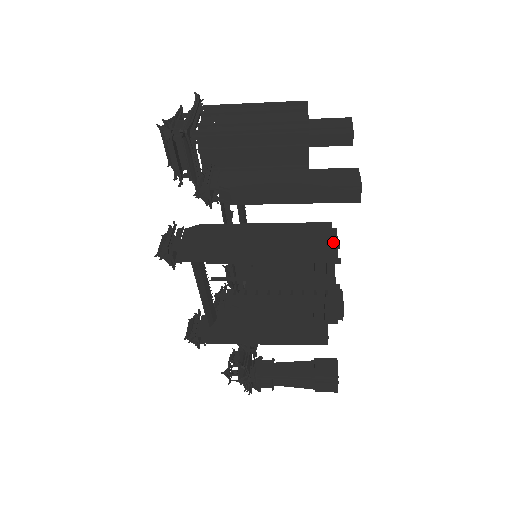
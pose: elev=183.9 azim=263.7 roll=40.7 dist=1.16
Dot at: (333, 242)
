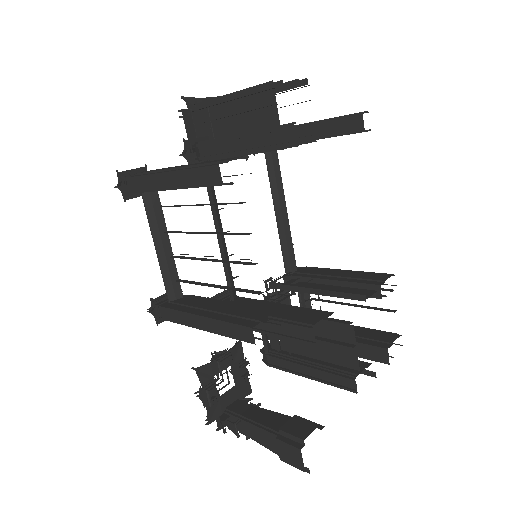
Dot at: (377, 283)
